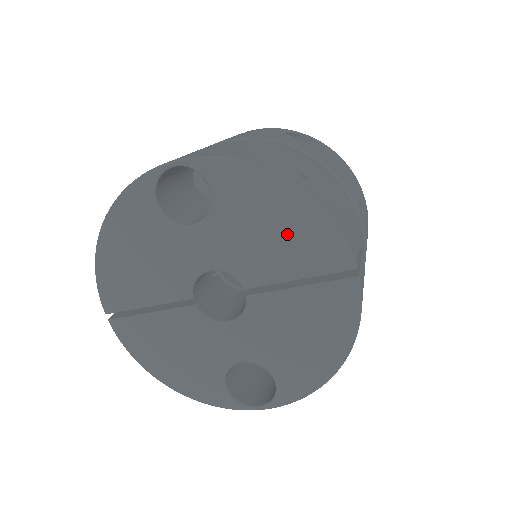
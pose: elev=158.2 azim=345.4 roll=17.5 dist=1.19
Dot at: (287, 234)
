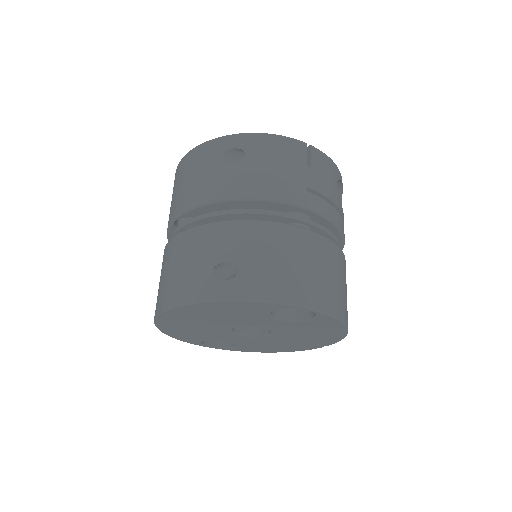
Dot at: (319, 335)
